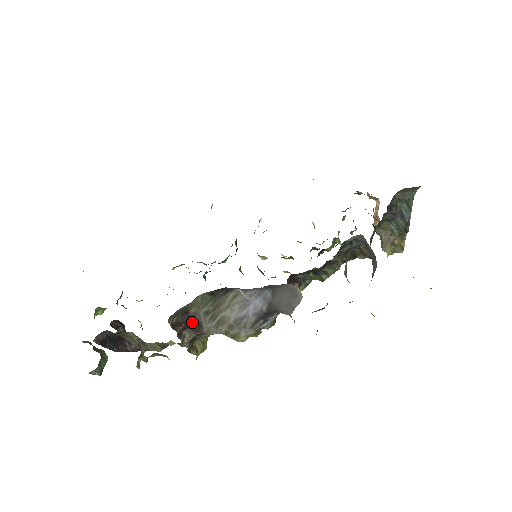
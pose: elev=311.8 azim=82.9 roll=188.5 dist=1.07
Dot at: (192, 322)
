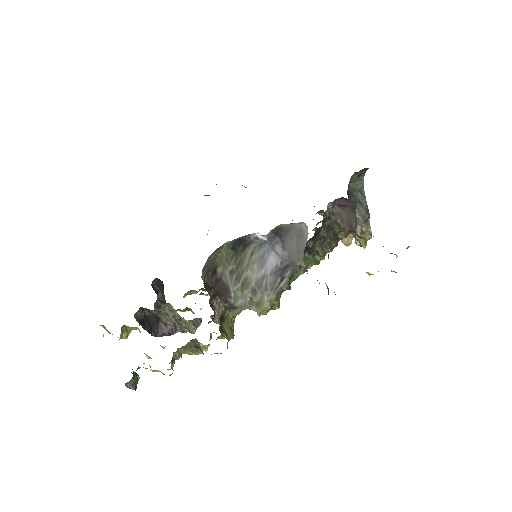
Dot at: (220, 287)
